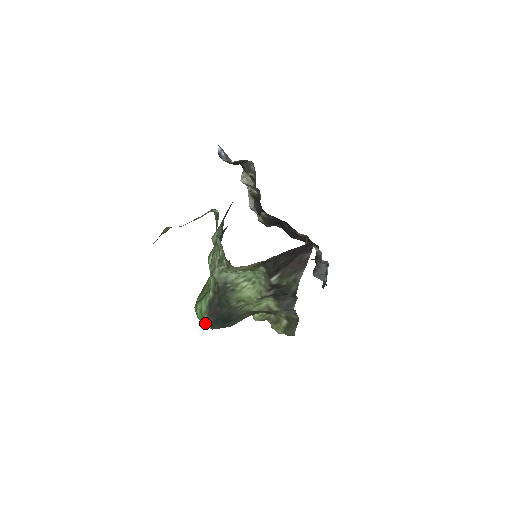
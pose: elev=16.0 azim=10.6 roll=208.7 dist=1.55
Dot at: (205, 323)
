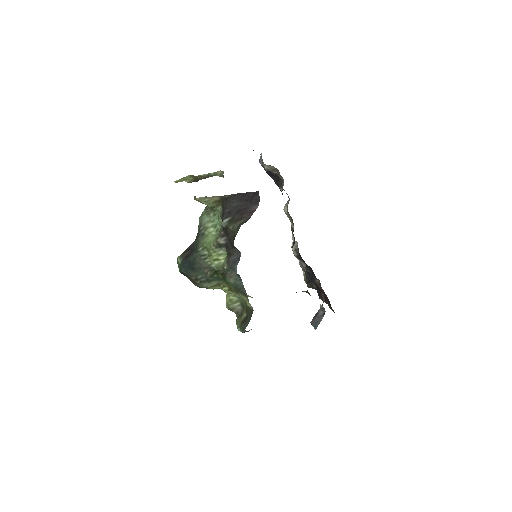
Dot at: occluded
